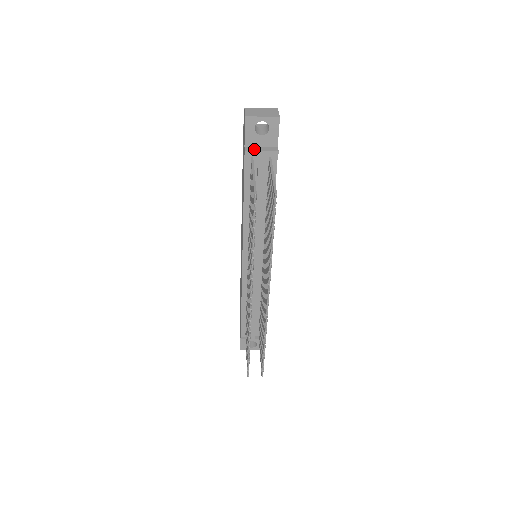
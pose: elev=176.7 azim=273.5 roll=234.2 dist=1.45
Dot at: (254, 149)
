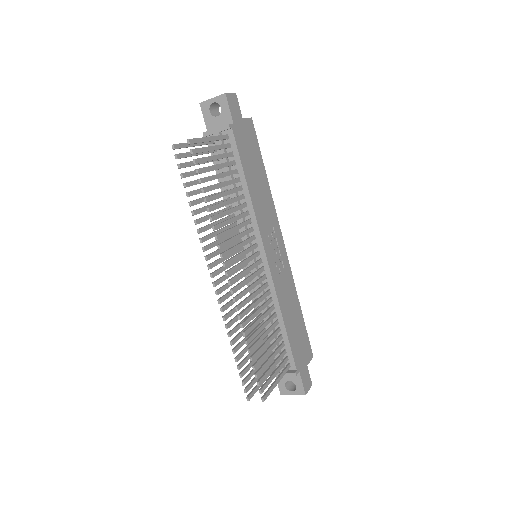
Dot at: (211, 130)
